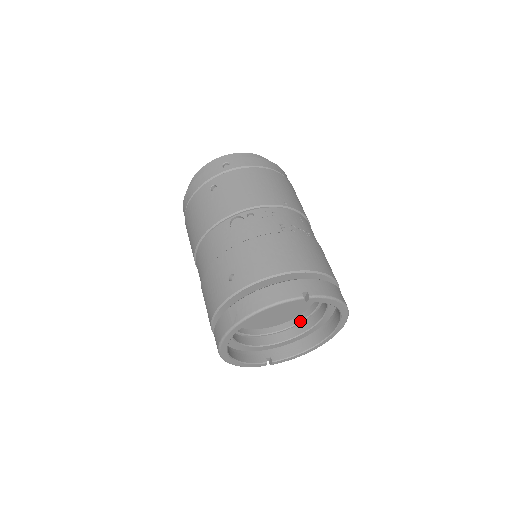
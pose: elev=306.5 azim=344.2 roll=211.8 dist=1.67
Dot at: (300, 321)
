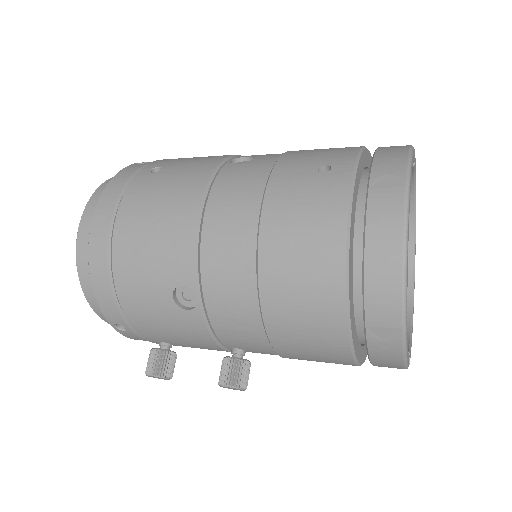
Dot at: occluded
